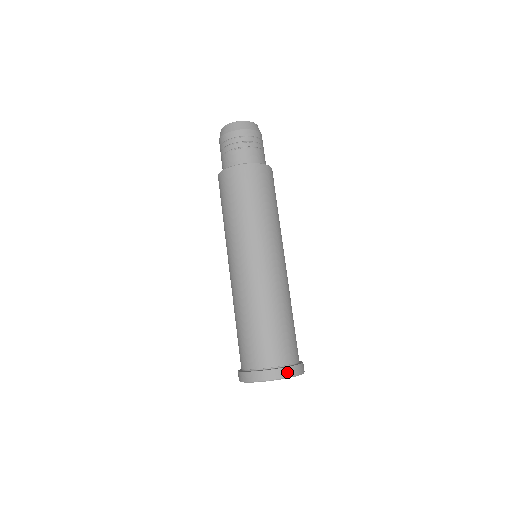
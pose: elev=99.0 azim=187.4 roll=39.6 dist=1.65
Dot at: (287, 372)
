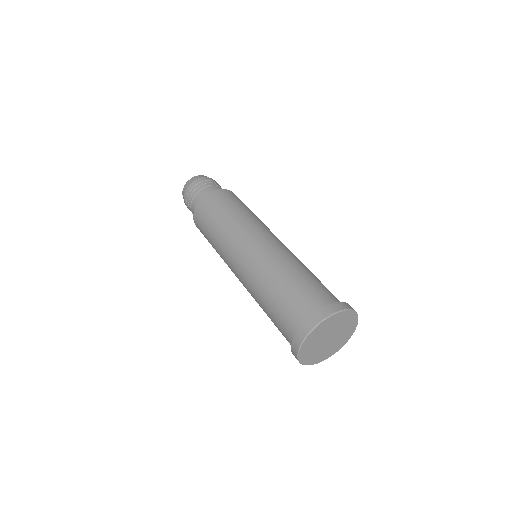
Dot at: (340, 306)
